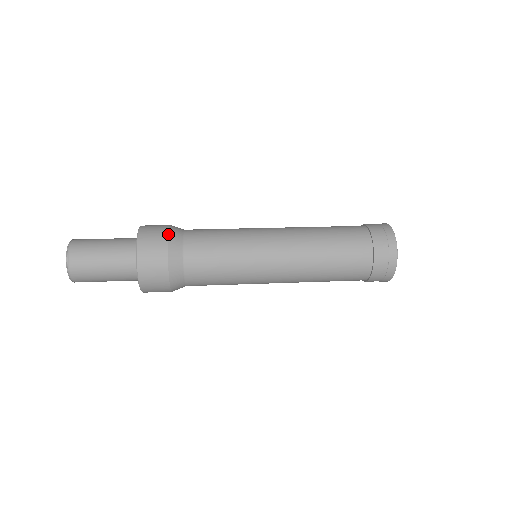
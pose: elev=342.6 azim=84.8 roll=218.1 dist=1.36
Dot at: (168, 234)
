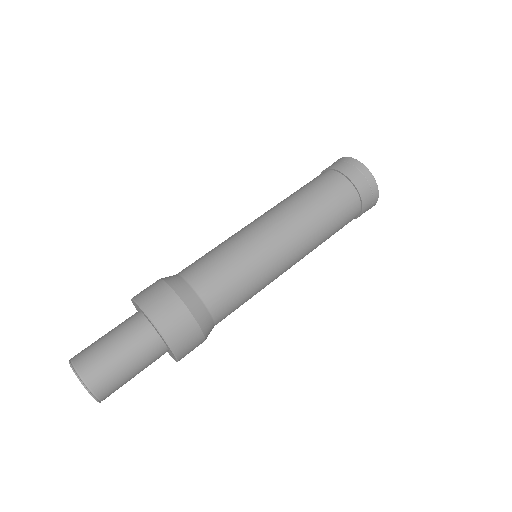
Dot at: (165, 282)
